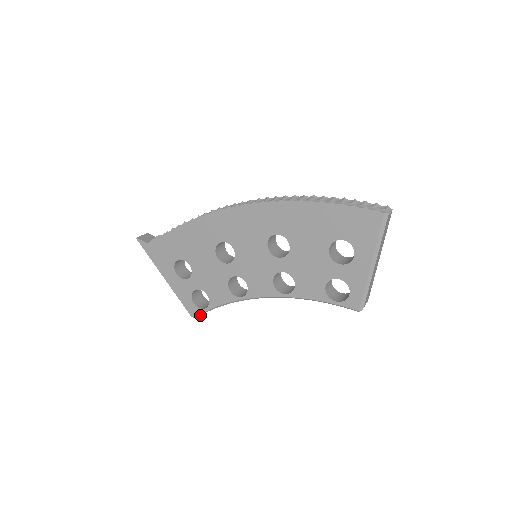
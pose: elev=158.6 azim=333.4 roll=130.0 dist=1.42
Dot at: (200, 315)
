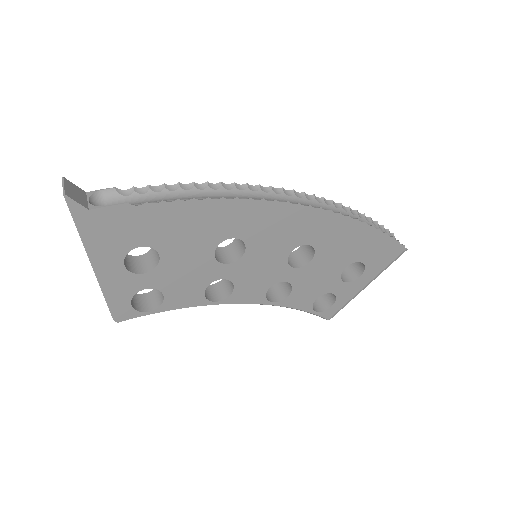
Dot at: occluded
